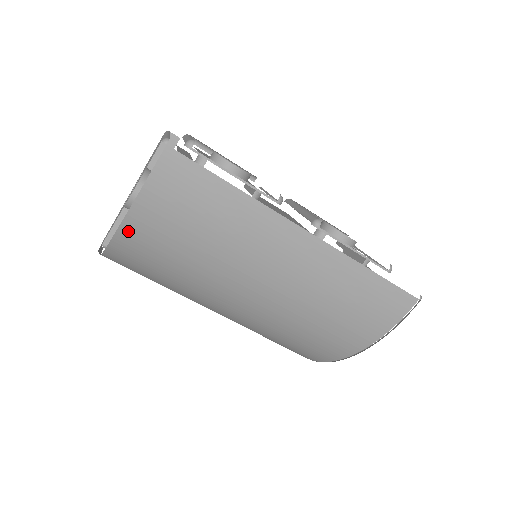
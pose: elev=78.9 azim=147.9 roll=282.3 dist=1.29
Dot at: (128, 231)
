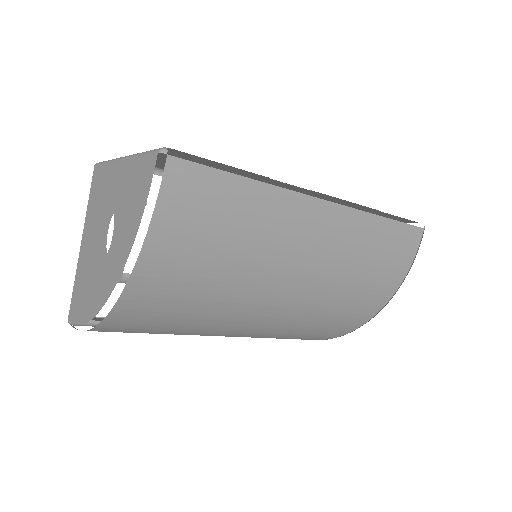
Dot at: (141, 278)
